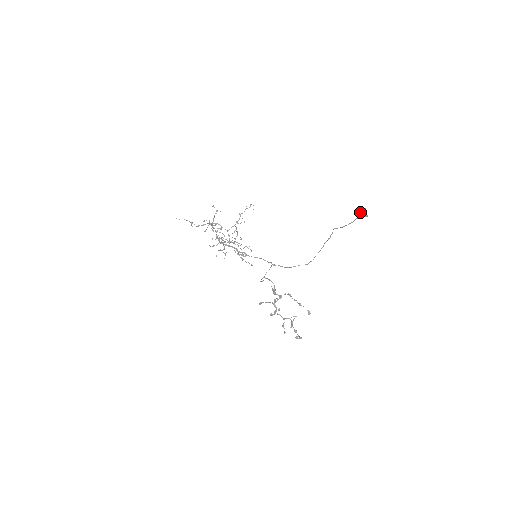
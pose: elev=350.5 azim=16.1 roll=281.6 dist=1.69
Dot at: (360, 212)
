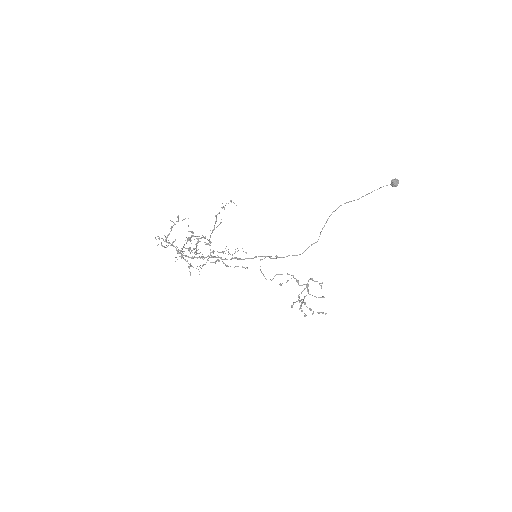
Dot at: (396, 183)
